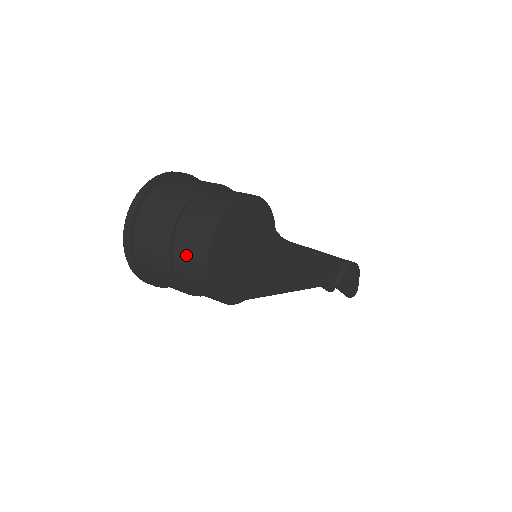
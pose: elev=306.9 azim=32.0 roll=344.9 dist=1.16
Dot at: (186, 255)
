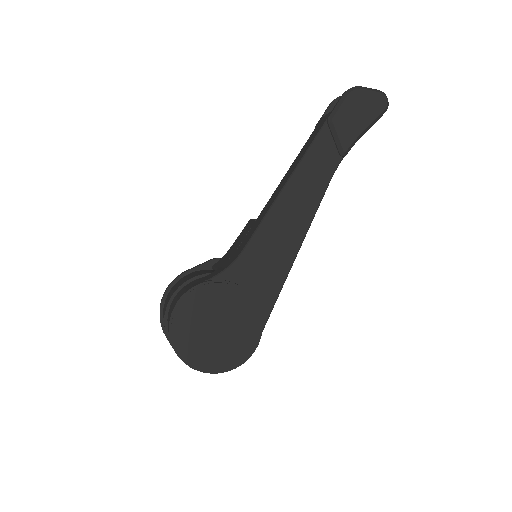
Dot at: occluded
